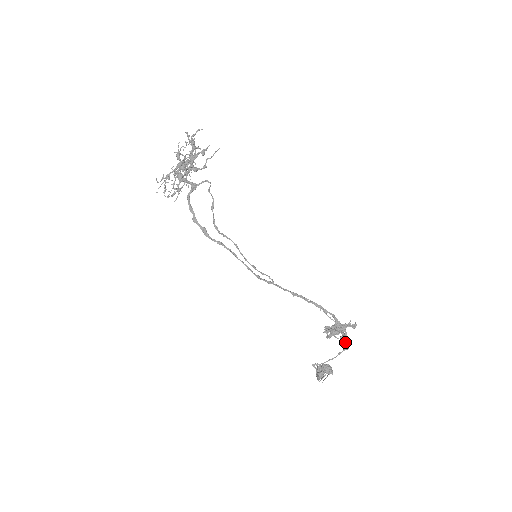
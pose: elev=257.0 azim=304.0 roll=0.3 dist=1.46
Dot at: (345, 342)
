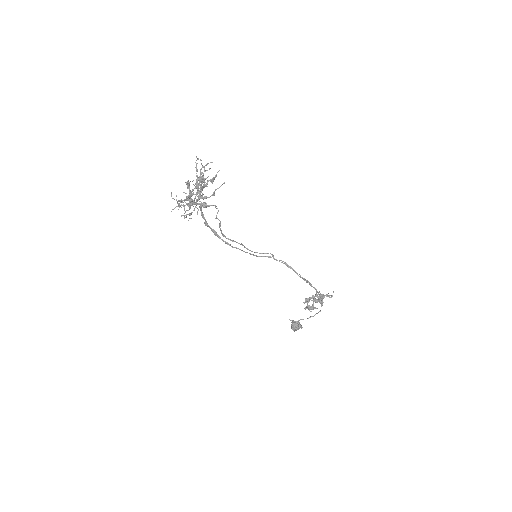
Dot at: (321, 304)
